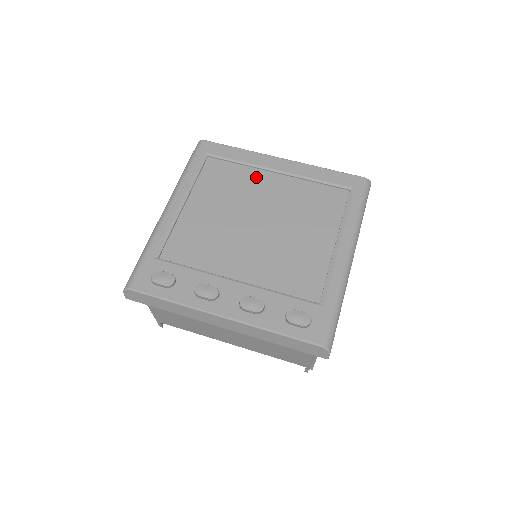
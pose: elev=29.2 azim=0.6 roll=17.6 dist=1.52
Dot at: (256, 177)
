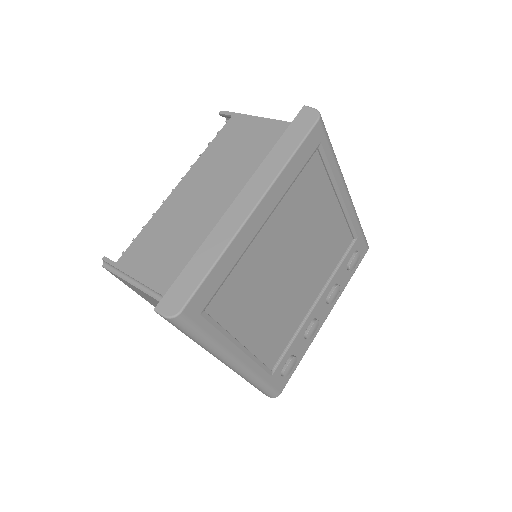
Dot at: (255, 252)
